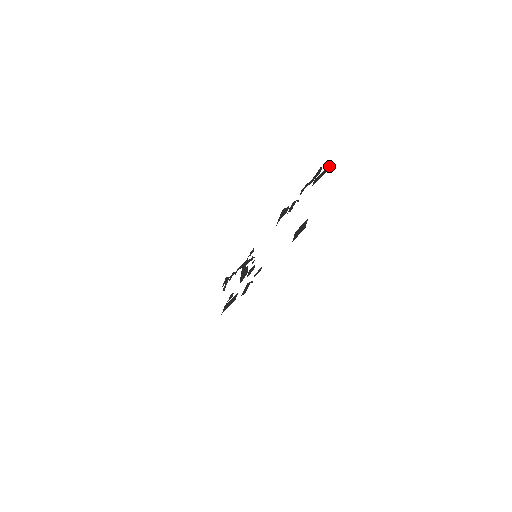
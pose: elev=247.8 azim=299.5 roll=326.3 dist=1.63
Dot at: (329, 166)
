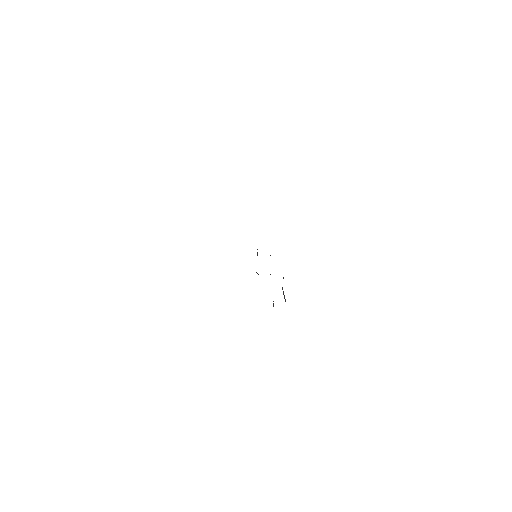
Dot at: occluded
